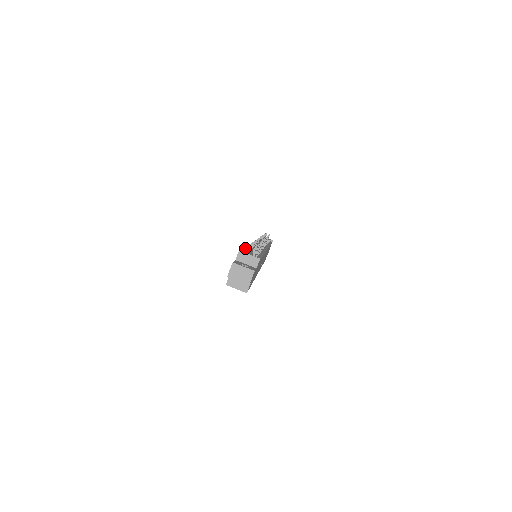
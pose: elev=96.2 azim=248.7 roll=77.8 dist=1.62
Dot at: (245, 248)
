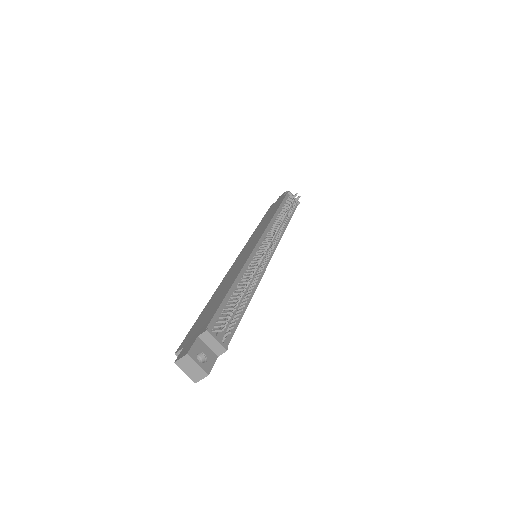
Dot at: (232, 286)
